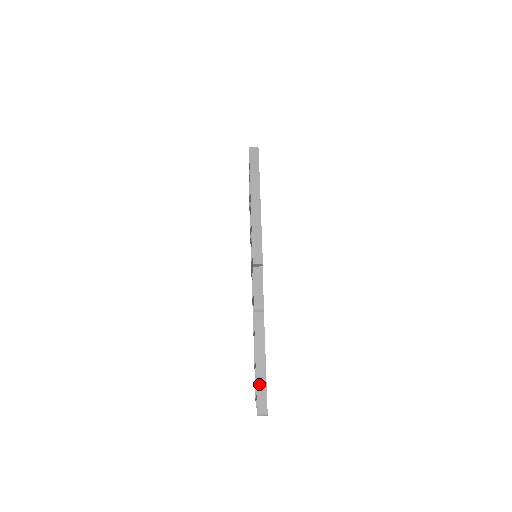
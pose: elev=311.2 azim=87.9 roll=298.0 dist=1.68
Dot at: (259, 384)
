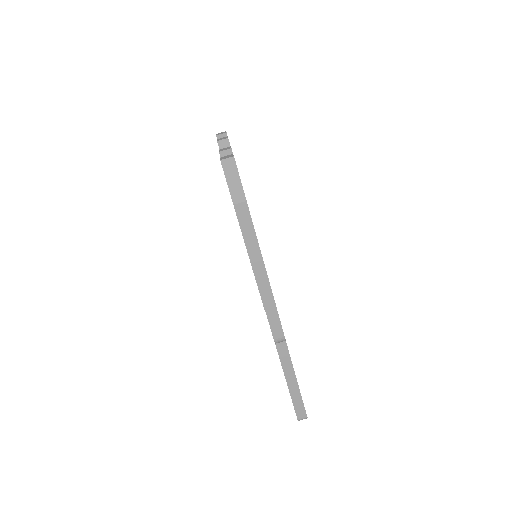
Dot at: (295, 400)
